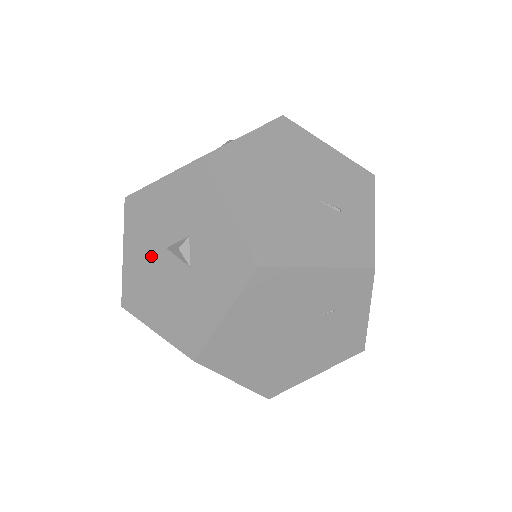
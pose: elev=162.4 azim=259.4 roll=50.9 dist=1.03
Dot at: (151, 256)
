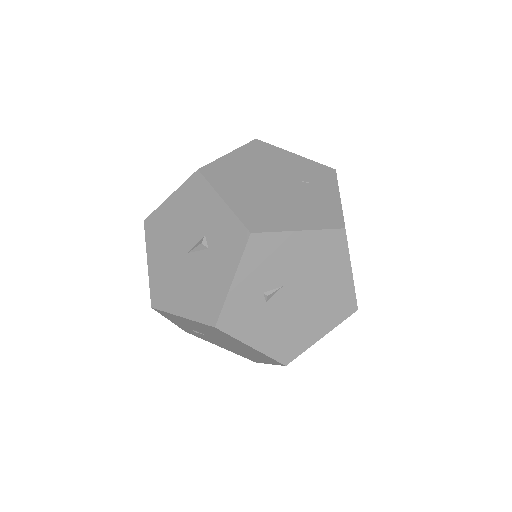
Dot at: occluded
